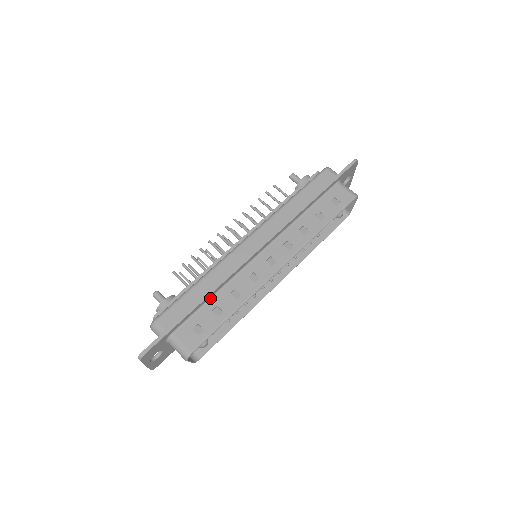
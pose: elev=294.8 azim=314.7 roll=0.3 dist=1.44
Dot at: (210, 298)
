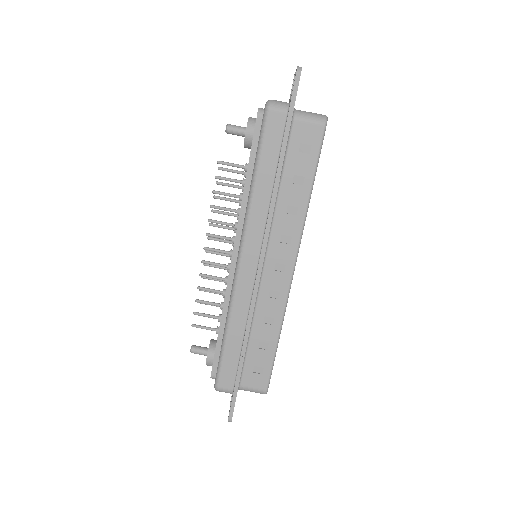
Dot at: (248, 339)
